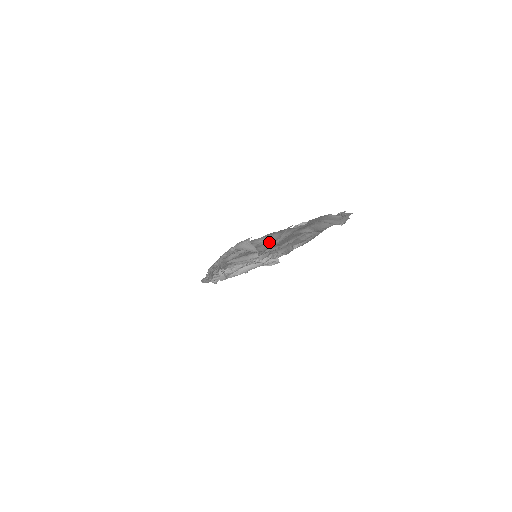
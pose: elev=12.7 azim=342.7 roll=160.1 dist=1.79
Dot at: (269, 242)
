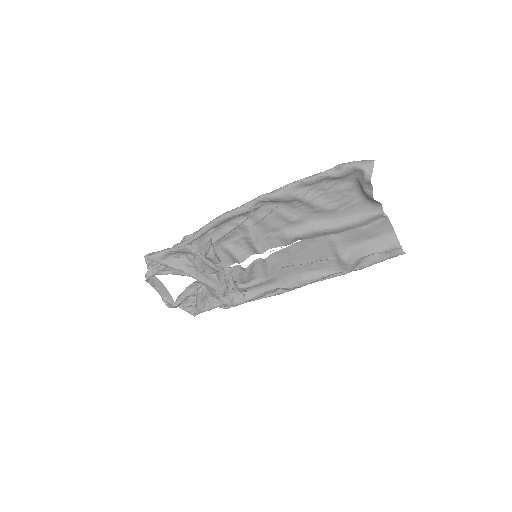
Dot at: occluded
